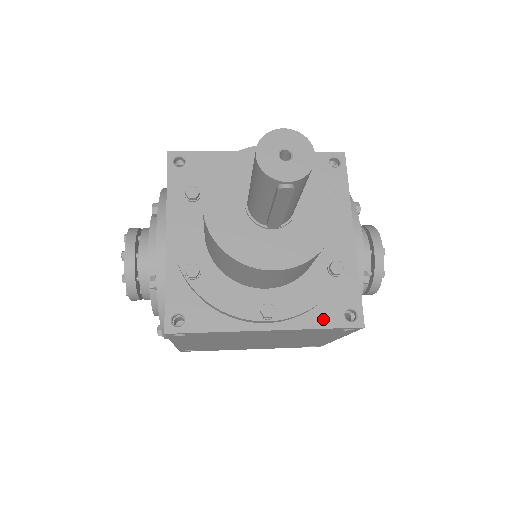
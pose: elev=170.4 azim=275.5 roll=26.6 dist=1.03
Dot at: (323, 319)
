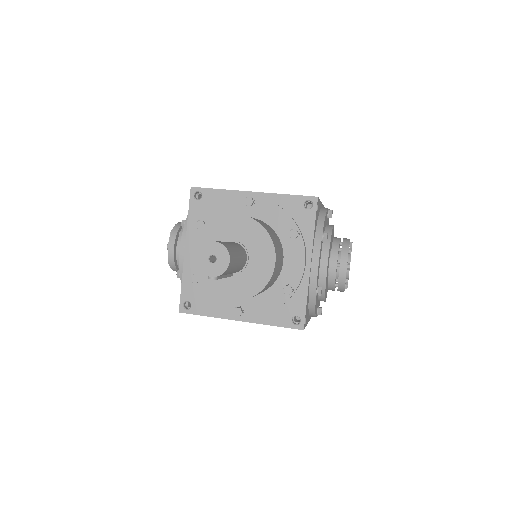
Dot at: (277, 320)
